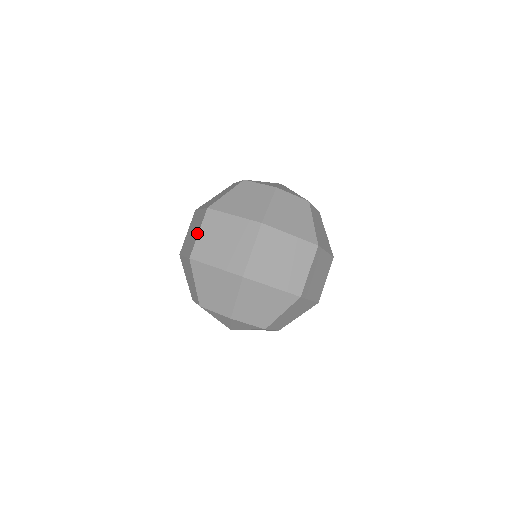
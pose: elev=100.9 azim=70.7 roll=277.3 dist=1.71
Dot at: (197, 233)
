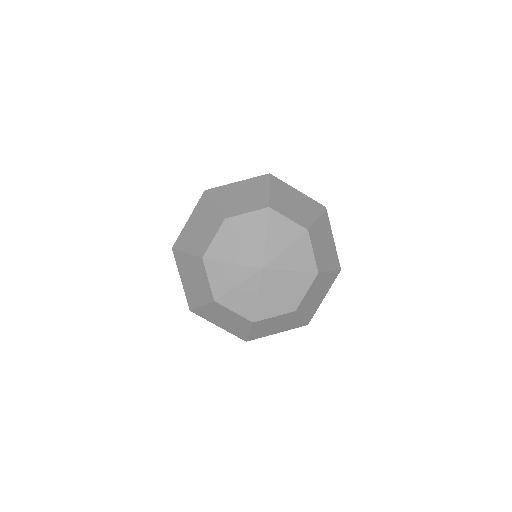
Dot at: occluded
